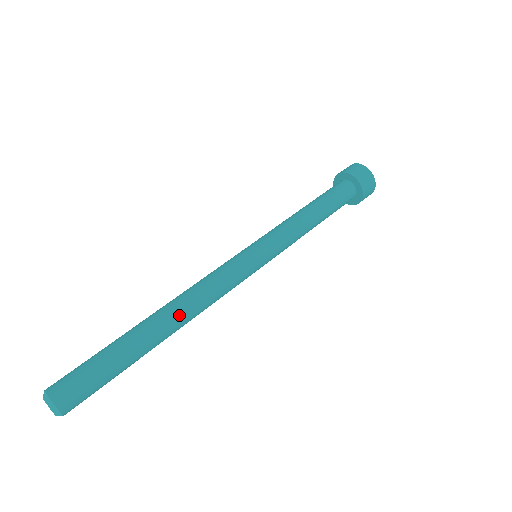
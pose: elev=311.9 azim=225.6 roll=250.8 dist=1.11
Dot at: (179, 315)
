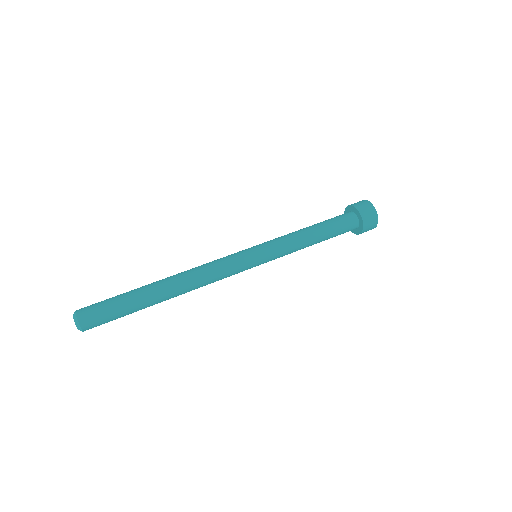
Dot at: (182, 288)
